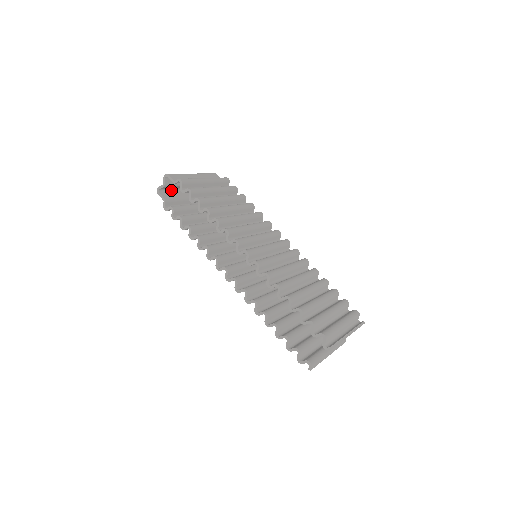
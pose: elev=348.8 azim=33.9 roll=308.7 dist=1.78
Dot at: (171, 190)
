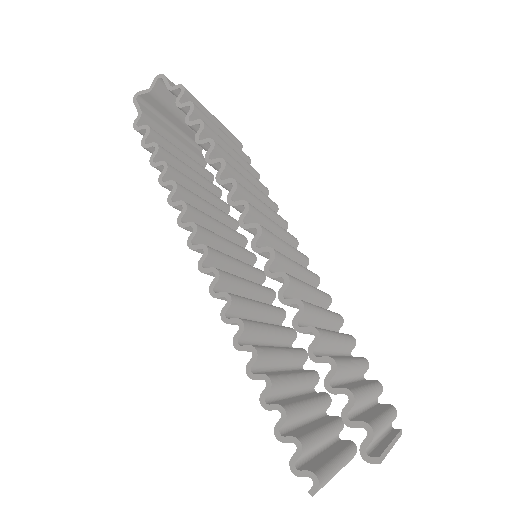
Dot at: (155, 112)
